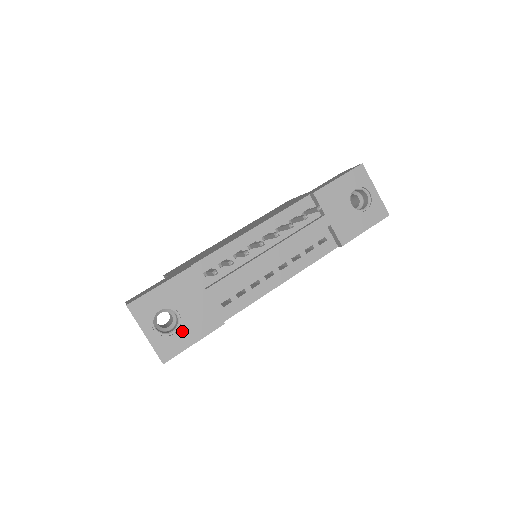
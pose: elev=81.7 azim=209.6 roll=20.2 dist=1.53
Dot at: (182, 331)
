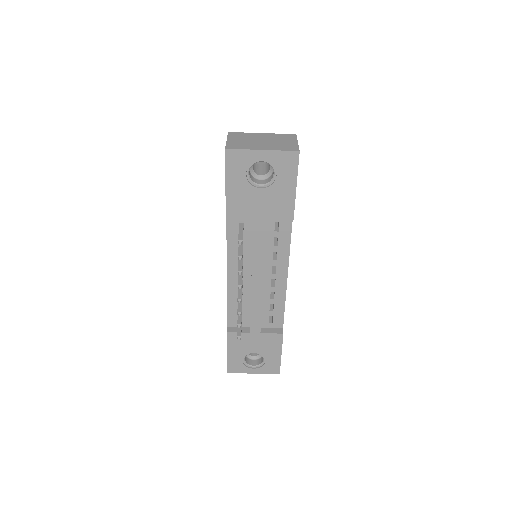
Dot at: (267, 357)
